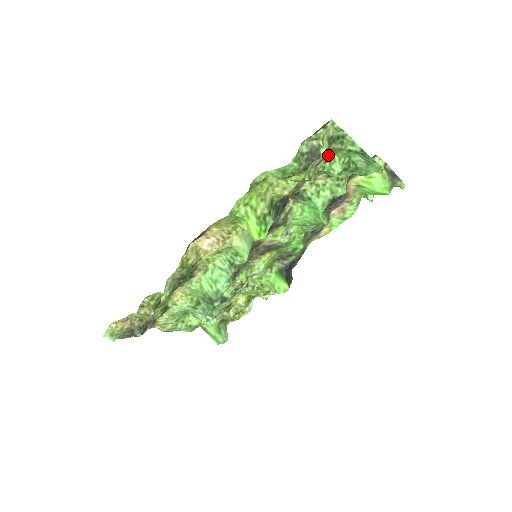
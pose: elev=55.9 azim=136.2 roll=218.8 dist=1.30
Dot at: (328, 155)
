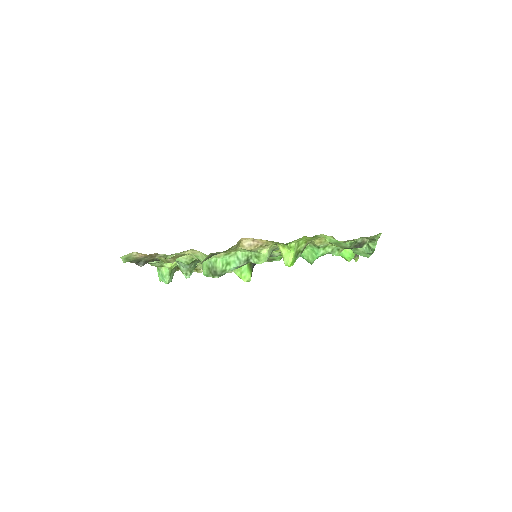
Dot at: occluded
